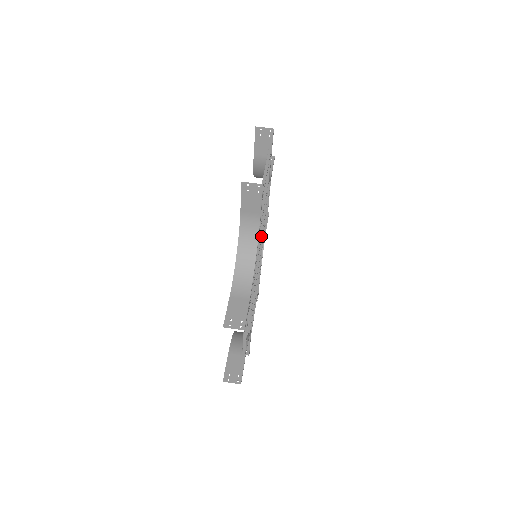
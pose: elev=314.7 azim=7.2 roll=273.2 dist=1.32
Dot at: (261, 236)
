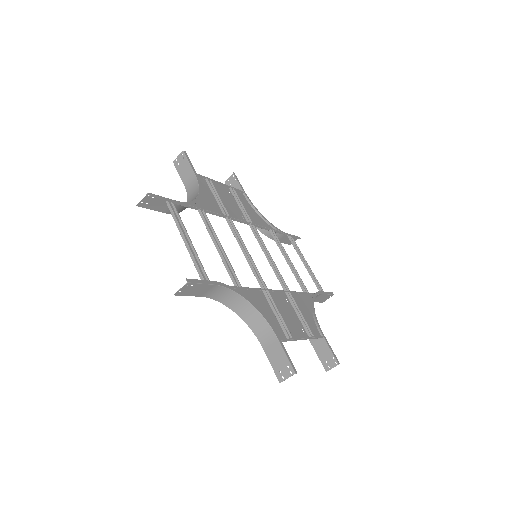
Dot at: (241, 246)
